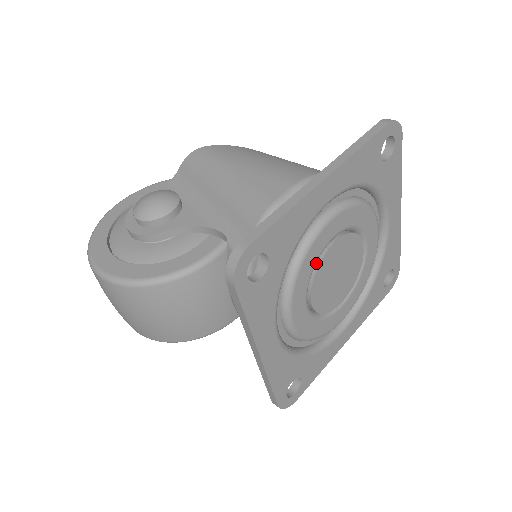
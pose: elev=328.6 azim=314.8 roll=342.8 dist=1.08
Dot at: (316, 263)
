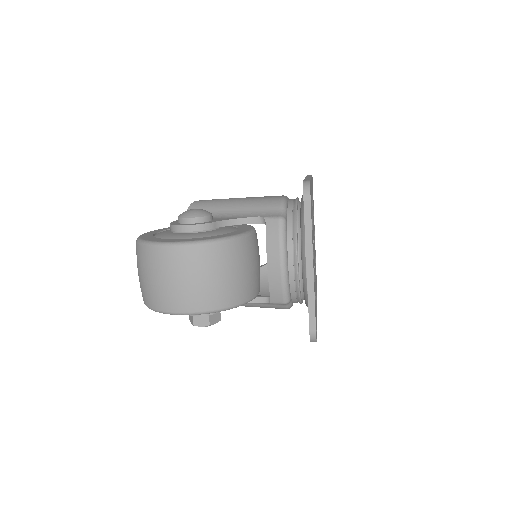
Dot at: occluded
